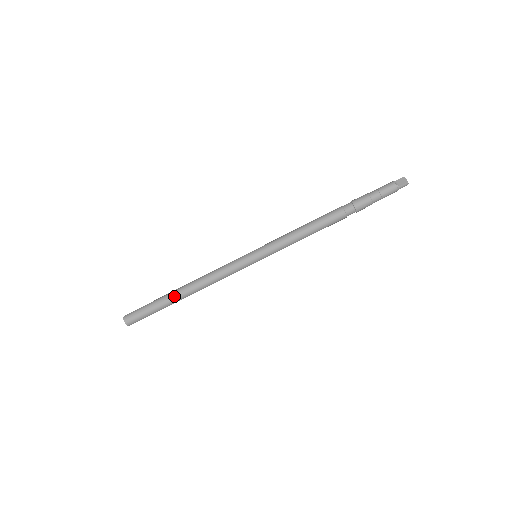
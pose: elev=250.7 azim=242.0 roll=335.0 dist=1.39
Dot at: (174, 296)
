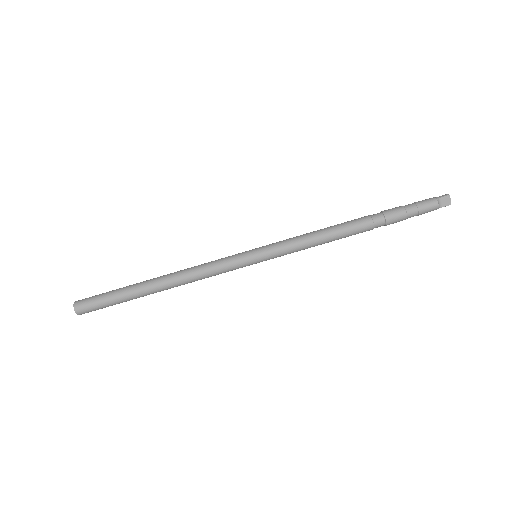
Dot at: (147, 293)
